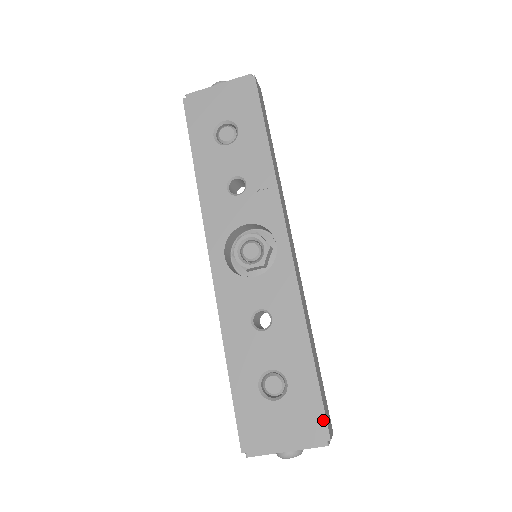
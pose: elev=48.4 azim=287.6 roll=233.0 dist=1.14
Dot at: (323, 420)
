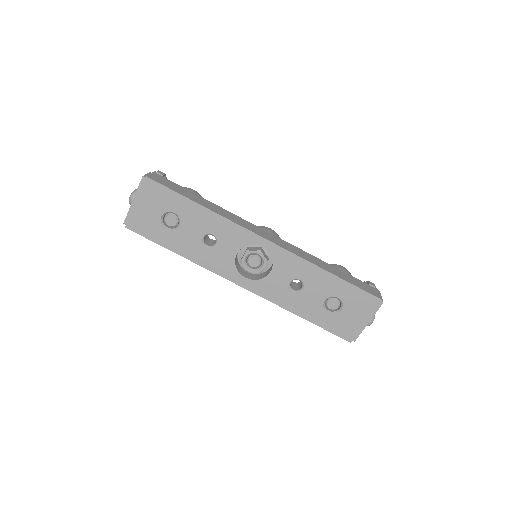
Dot at: (370, 296)
